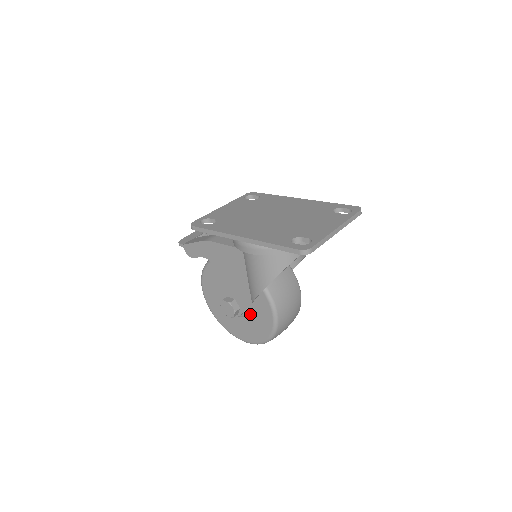
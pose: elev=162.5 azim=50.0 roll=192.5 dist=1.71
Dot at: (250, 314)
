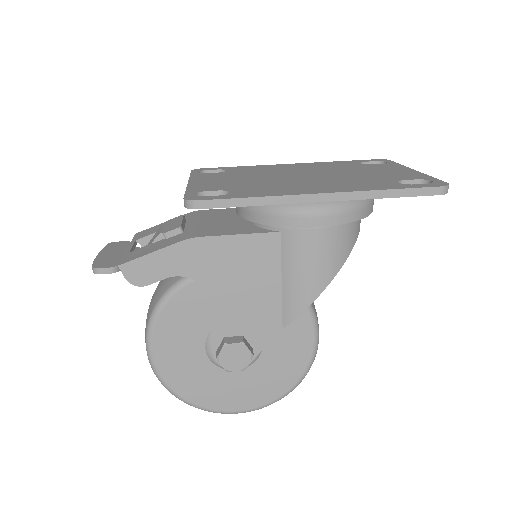
Dot at: (265, 354)
